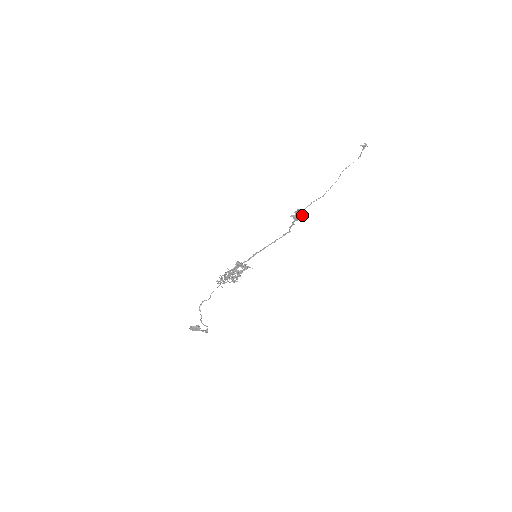
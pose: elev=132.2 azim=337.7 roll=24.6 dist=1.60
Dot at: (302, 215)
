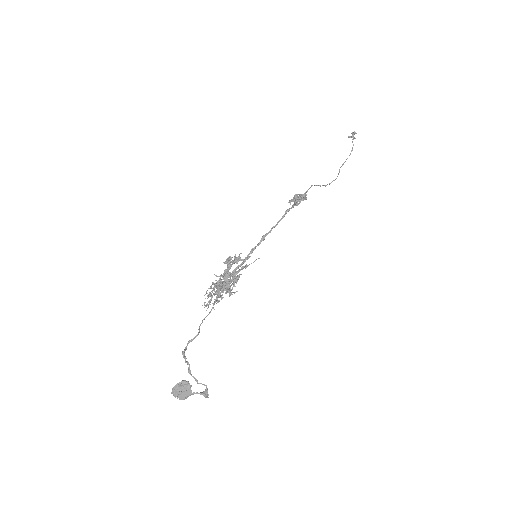
Dot at: (304, 195)
